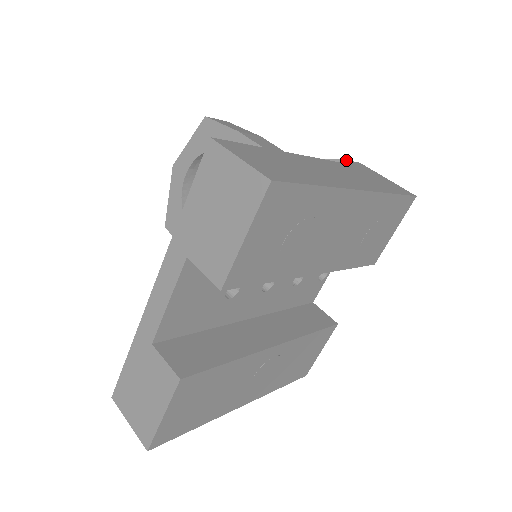
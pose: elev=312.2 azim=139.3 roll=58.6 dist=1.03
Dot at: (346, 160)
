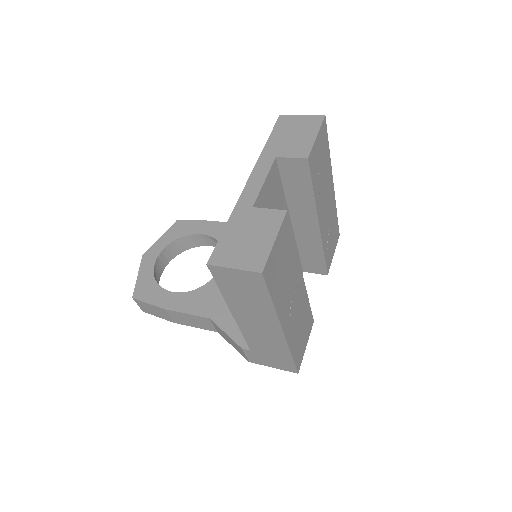
Dot at: occluded
